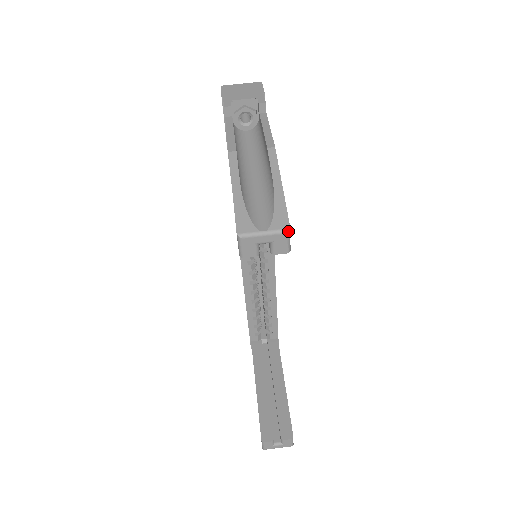
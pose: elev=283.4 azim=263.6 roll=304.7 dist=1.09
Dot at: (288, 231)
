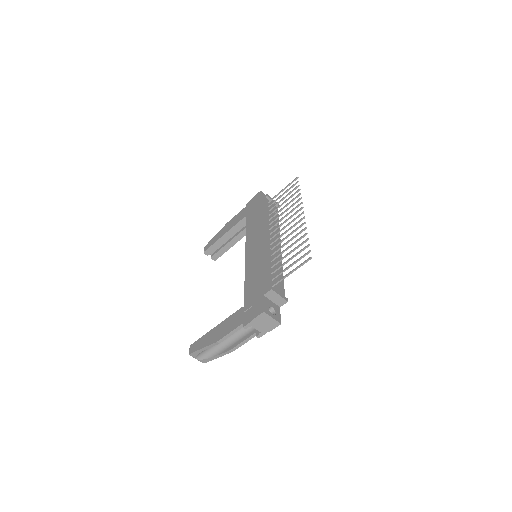
Dot at: occluded
